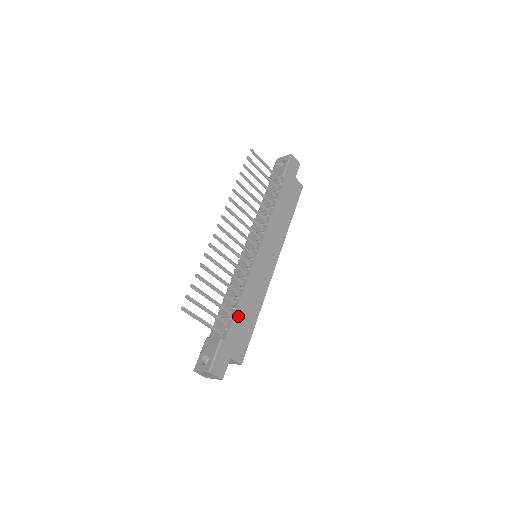
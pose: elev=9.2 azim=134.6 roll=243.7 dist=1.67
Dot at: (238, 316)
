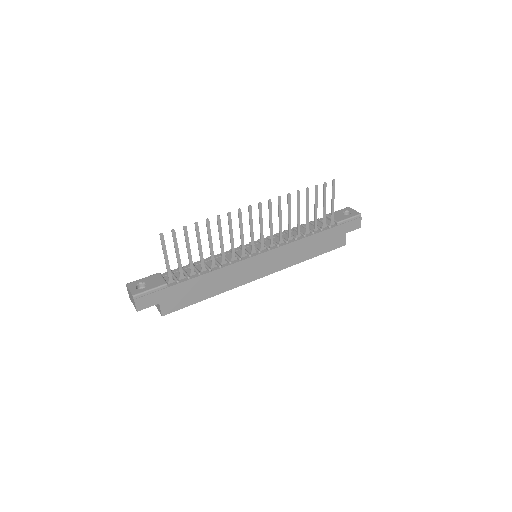
Dot at: (196, 282)
